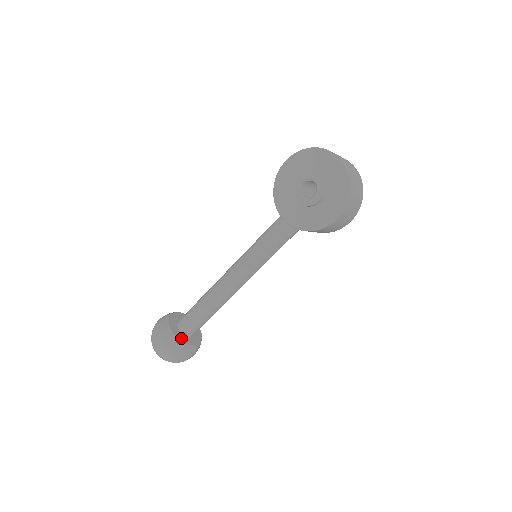
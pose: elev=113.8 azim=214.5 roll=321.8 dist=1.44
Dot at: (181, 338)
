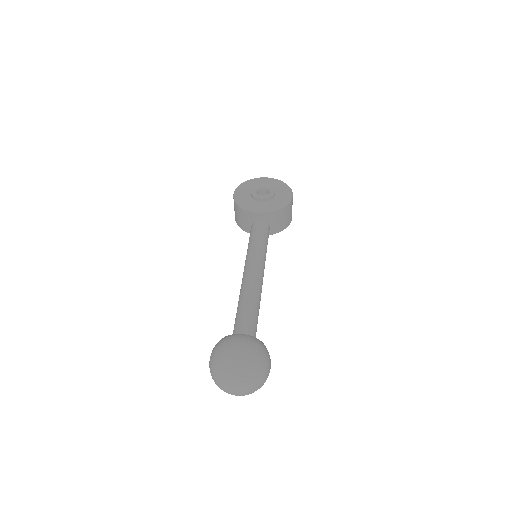
Dot at: occluded
